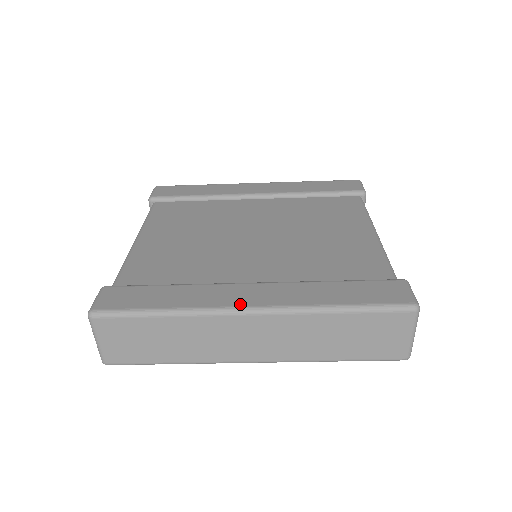
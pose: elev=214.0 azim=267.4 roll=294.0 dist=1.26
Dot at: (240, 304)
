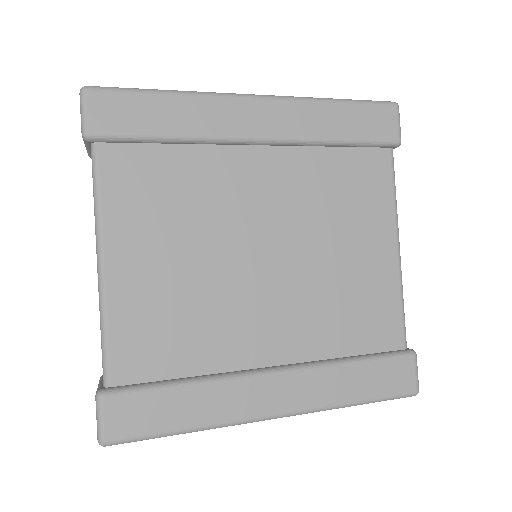
Dot at: (266, 413)
